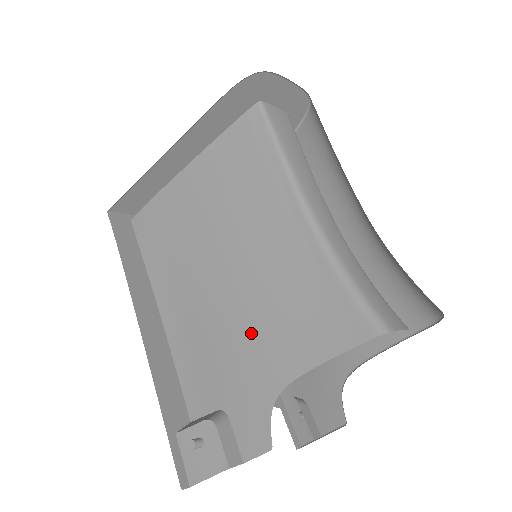
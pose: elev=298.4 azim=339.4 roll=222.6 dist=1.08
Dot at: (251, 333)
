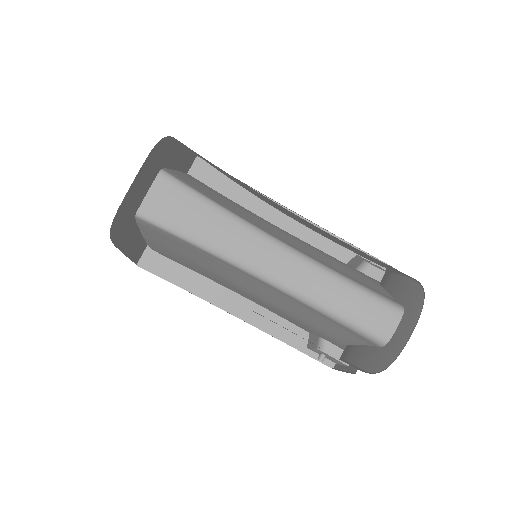
Dot at: (301, 322)
